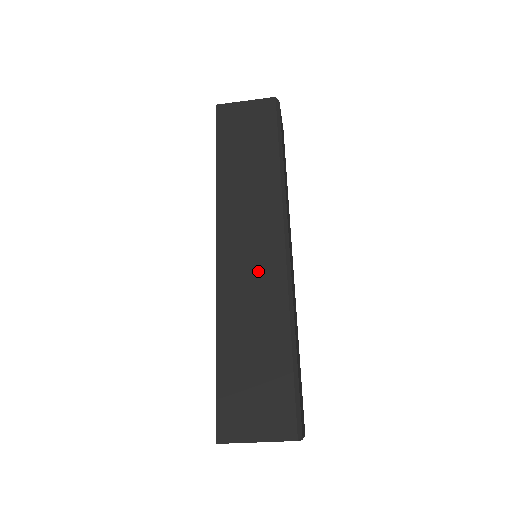
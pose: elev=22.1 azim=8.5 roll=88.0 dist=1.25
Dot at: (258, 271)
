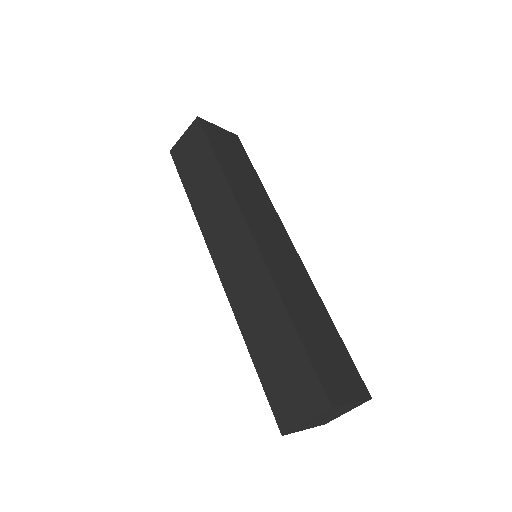
Dot at: (288, 262)
